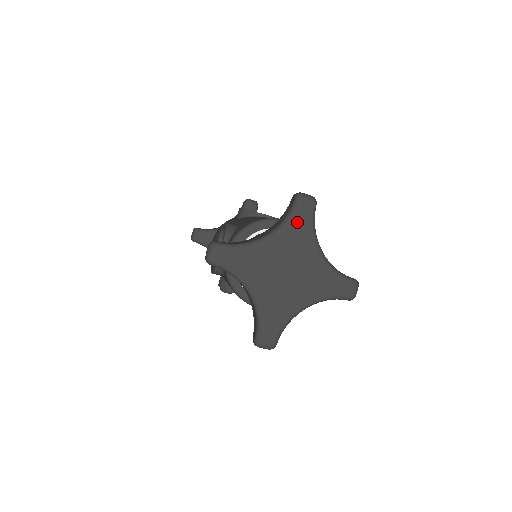
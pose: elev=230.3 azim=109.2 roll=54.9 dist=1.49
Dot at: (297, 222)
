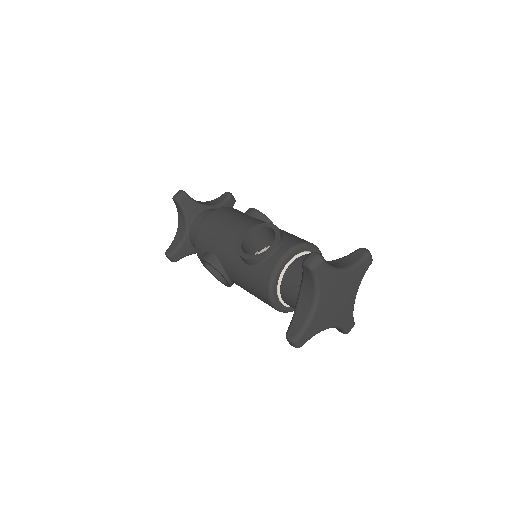
Dot at: (361, 269)
